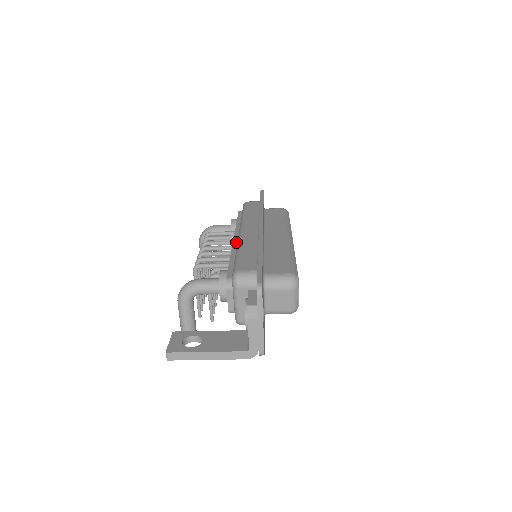
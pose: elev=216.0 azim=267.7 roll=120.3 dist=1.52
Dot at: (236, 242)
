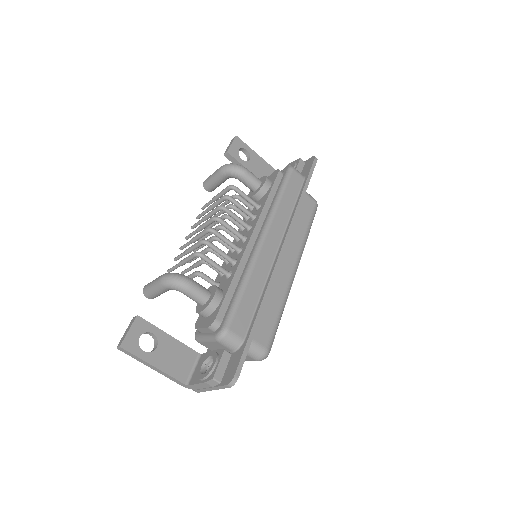
Dot at: (250, 247)
